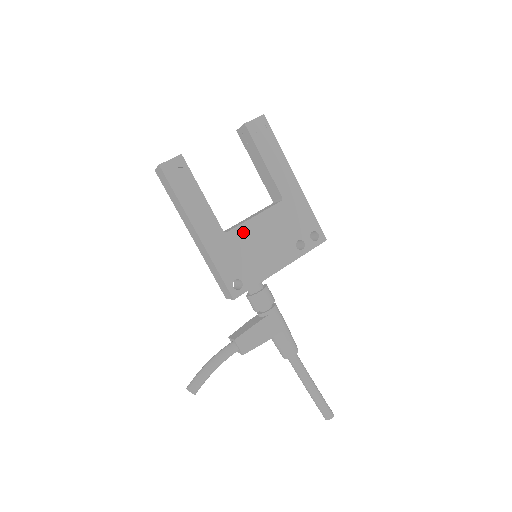
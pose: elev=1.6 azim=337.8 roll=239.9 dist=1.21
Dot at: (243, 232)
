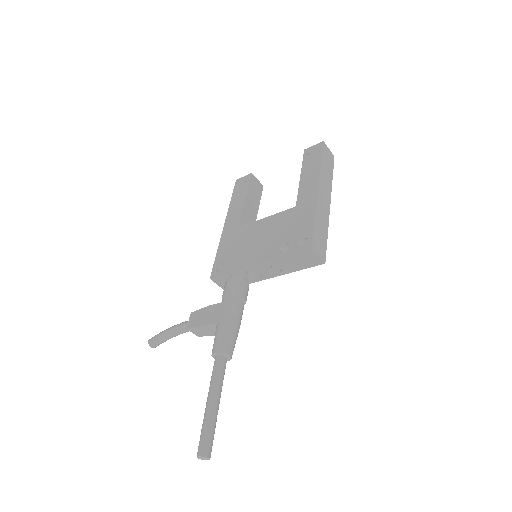
Dot at: (250, 228)
